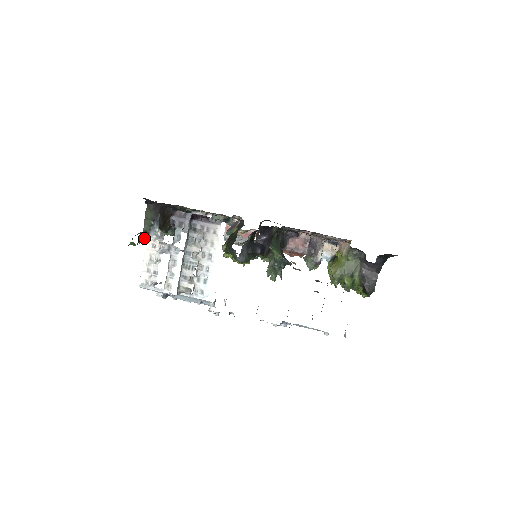
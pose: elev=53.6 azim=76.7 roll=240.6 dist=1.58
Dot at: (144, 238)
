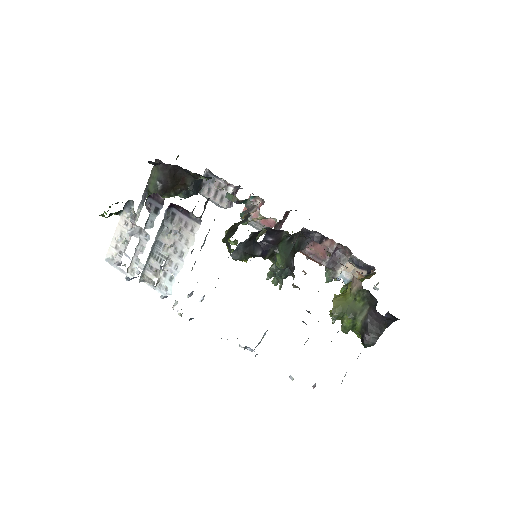
Dot at: (147, 196)
